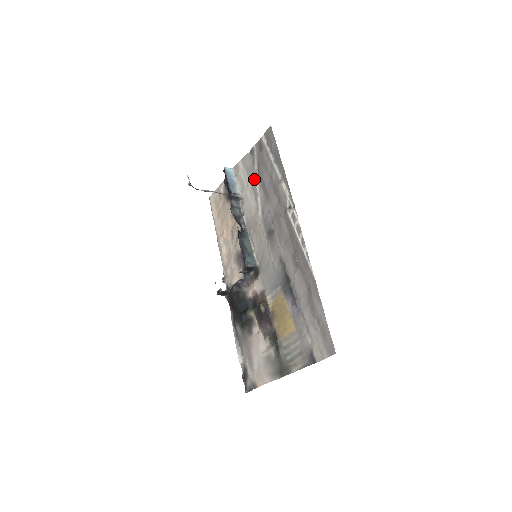
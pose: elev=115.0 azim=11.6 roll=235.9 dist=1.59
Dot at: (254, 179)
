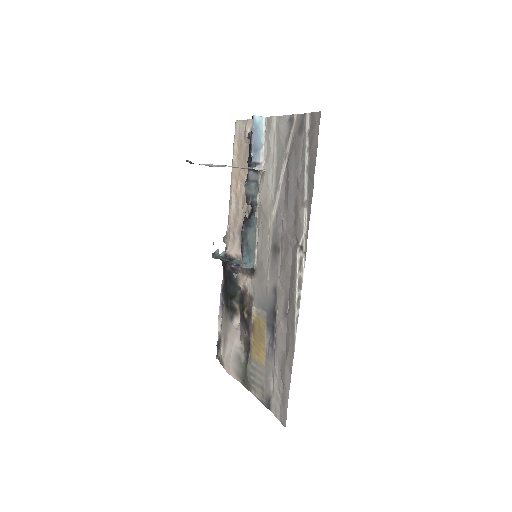
Dot at: (281, 163)
